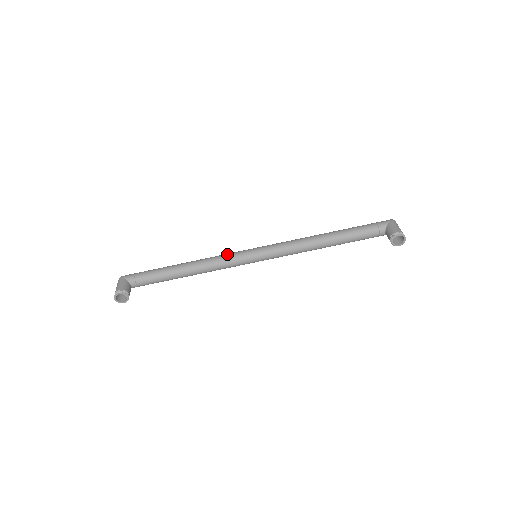
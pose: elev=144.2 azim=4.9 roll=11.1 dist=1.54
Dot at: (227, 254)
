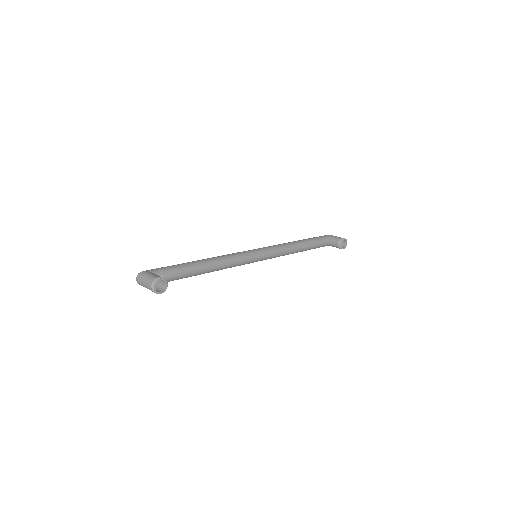
Dot at: occluded
